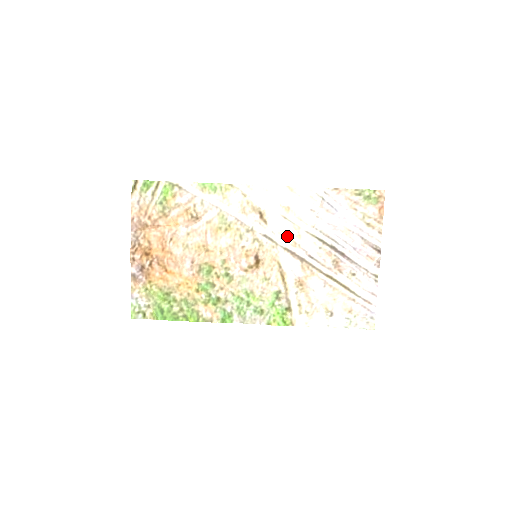
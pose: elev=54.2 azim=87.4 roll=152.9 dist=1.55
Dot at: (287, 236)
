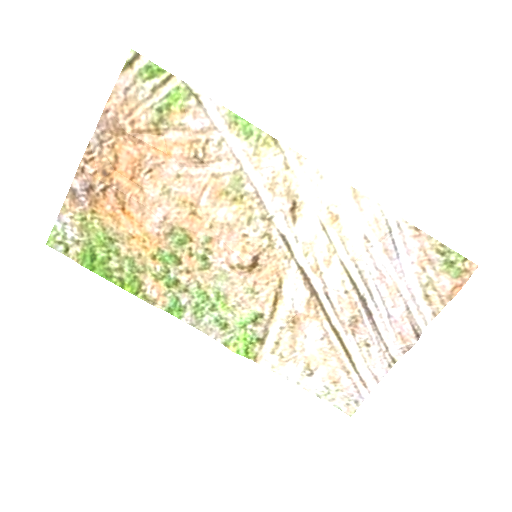
Dot at: (312, 253)
